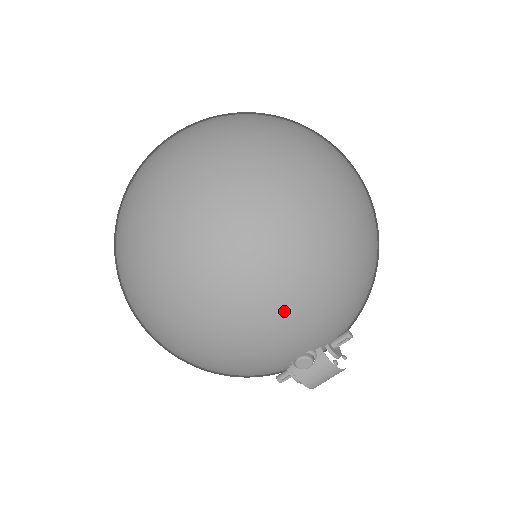
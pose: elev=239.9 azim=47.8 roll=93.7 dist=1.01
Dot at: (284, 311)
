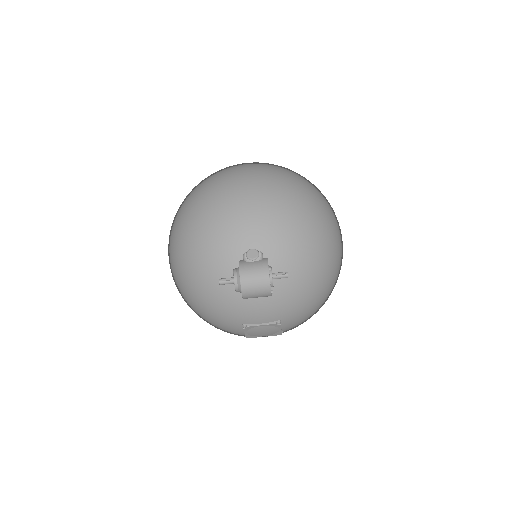
Dot at: (272, 204)
